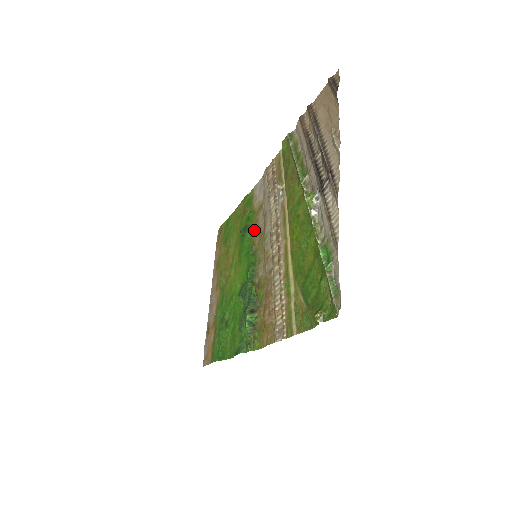
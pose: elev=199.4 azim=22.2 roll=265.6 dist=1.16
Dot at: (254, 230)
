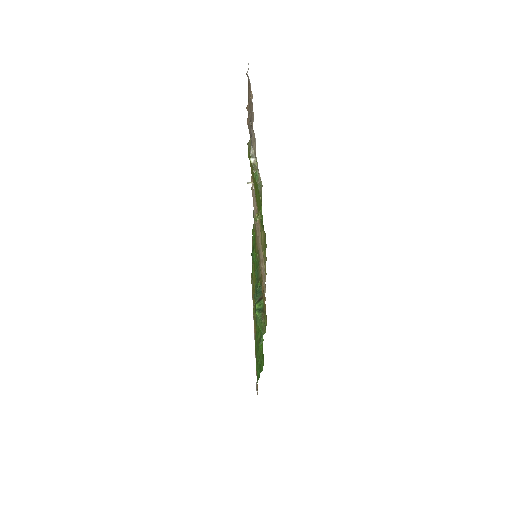
Dot at: (256, 242)
